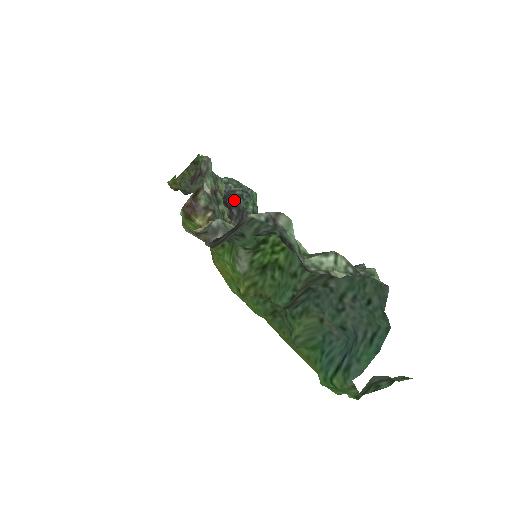
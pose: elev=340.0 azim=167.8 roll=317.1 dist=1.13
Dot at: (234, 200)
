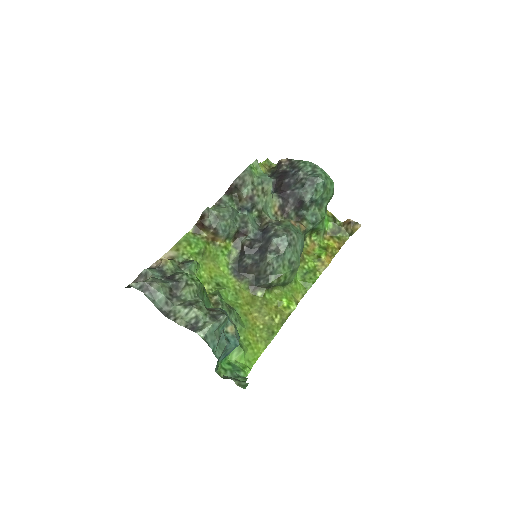
Dot at: (294, 189)
